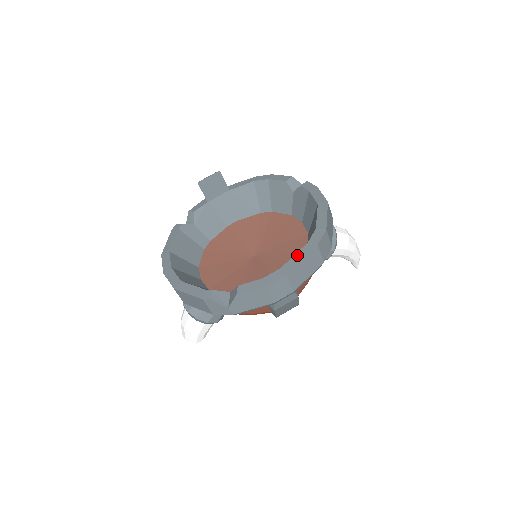
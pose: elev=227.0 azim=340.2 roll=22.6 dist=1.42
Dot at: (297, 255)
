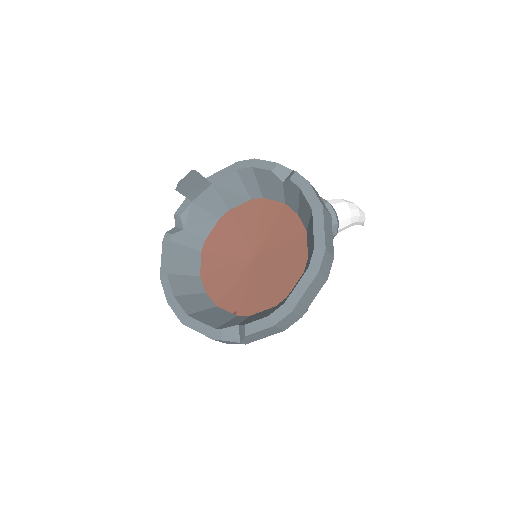
Dot at: (299, 286)
